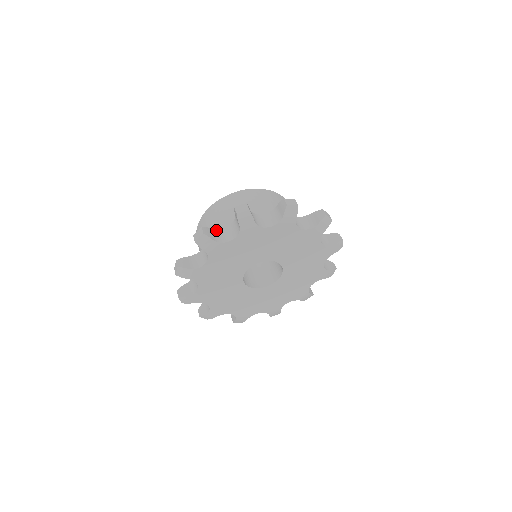
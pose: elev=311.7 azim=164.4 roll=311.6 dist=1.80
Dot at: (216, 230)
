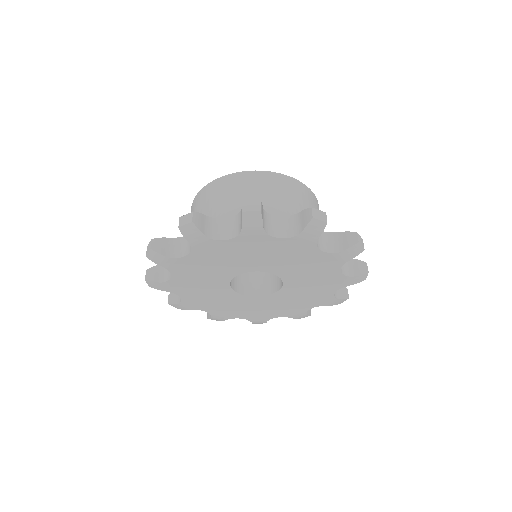
Dot at: (212, 219)
